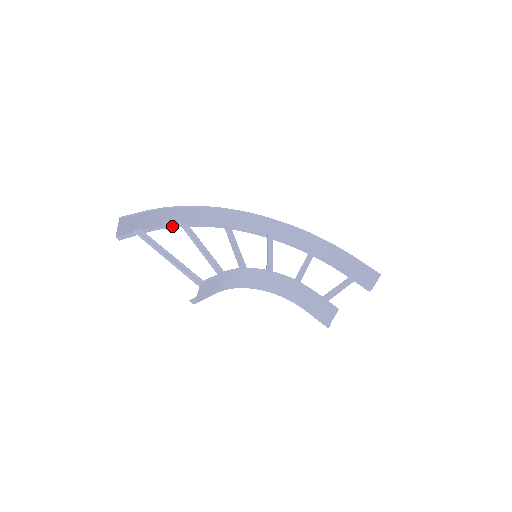
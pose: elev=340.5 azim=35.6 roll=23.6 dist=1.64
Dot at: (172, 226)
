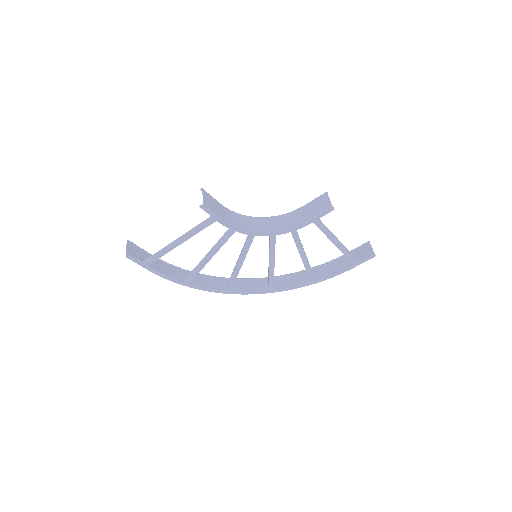
Dot at: (176, 280)
